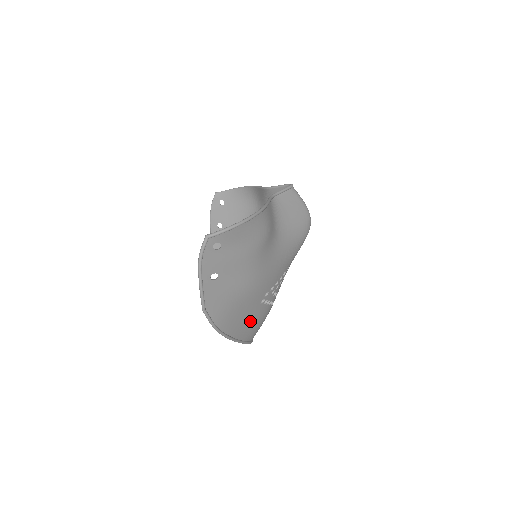
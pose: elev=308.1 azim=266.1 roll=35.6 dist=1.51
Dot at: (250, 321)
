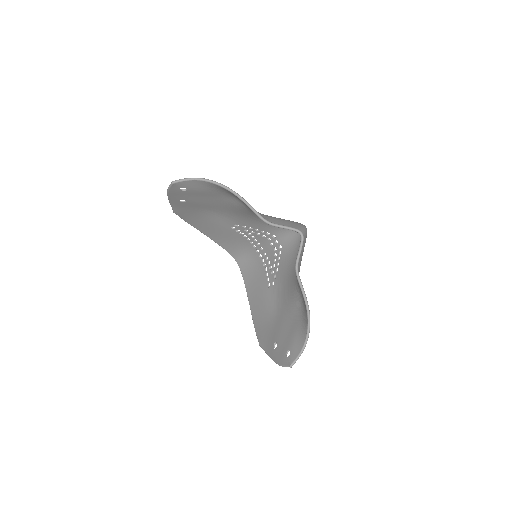
Dot at: (259, 289)
